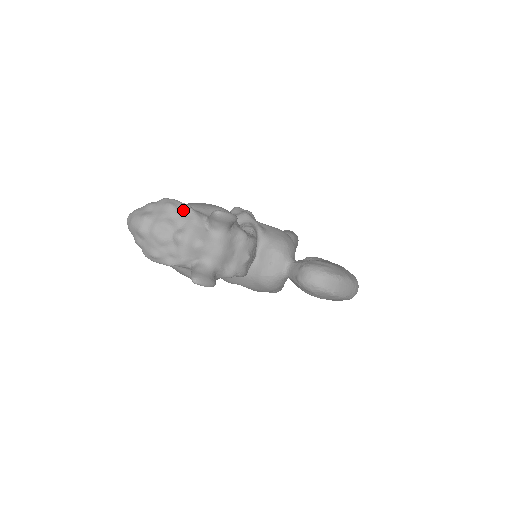
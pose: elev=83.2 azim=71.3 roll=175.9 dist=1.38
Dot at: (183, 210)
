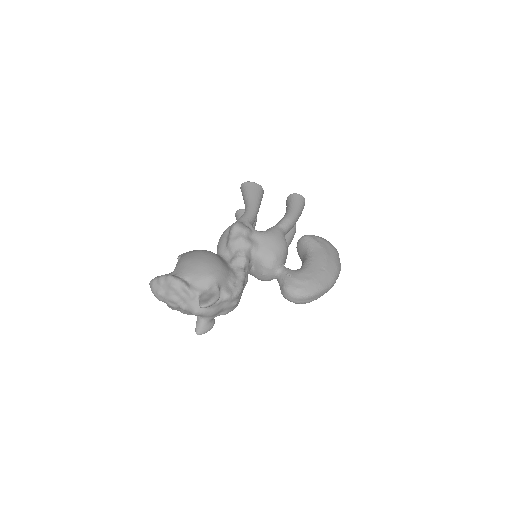
Dot at: (182, 290)
